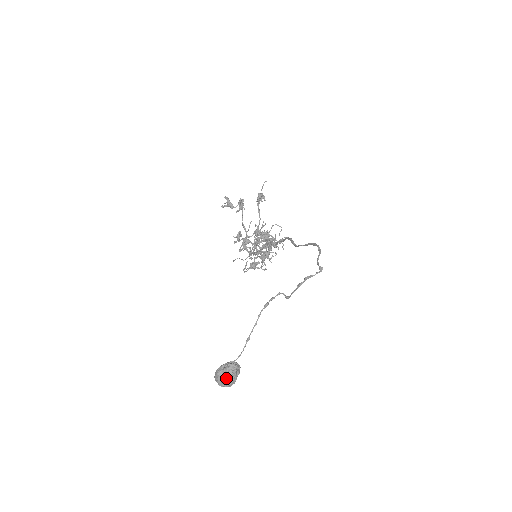
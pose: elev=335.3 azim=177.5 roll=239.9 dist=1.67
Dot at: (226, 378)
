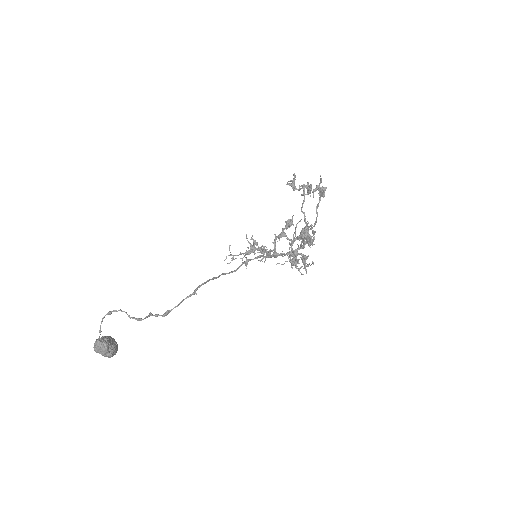
Dot at: (94, 348)
